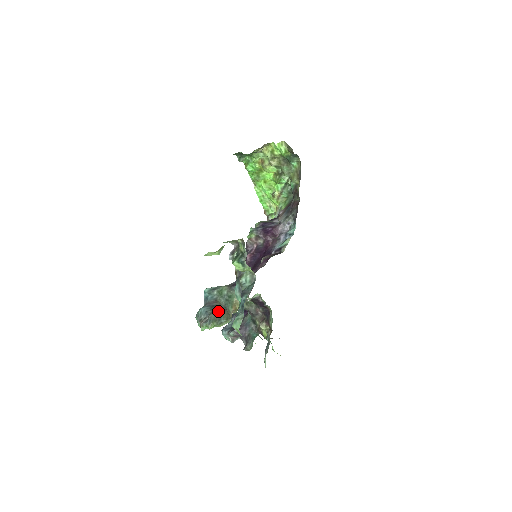
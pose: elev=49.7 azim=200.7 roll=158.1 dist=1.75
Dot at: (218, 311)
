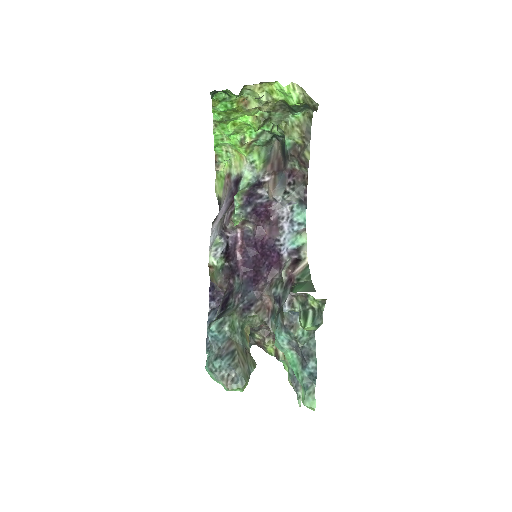
Dot at: (242, 359)
